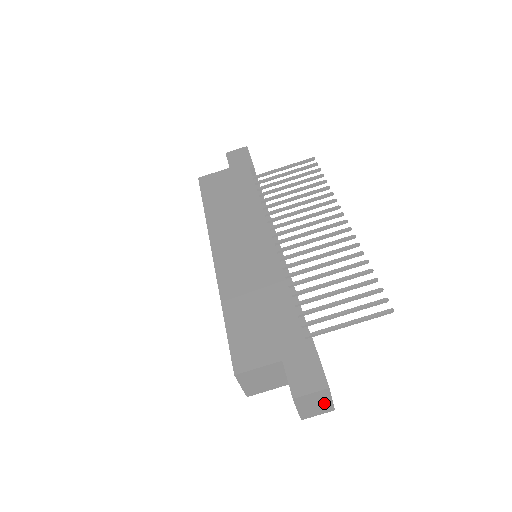
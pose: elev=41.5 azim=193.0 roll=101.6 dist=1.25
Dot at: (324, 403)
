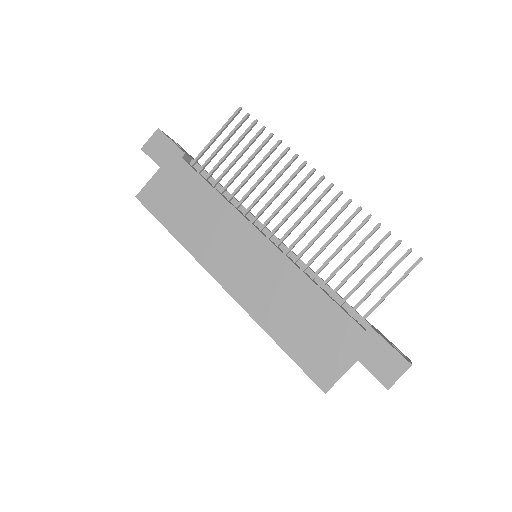
Dot at: occluded
